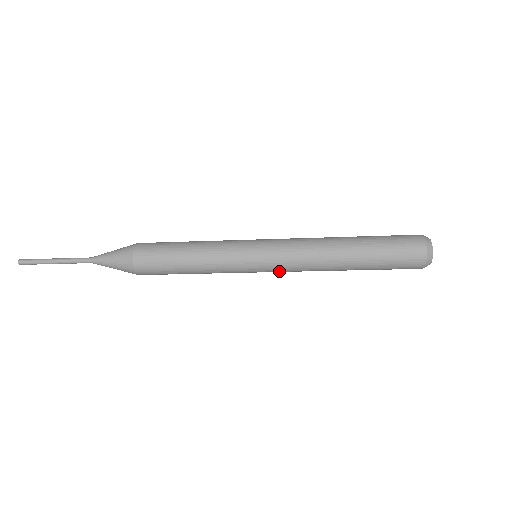
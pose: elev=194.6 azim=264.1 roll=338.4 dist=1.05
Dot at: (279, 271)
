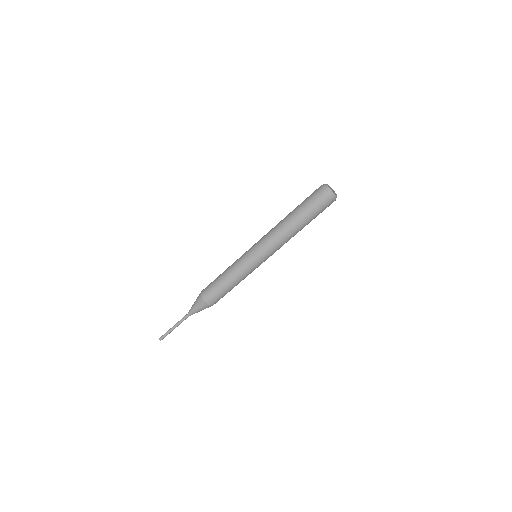
Dot at: (264, 249)
